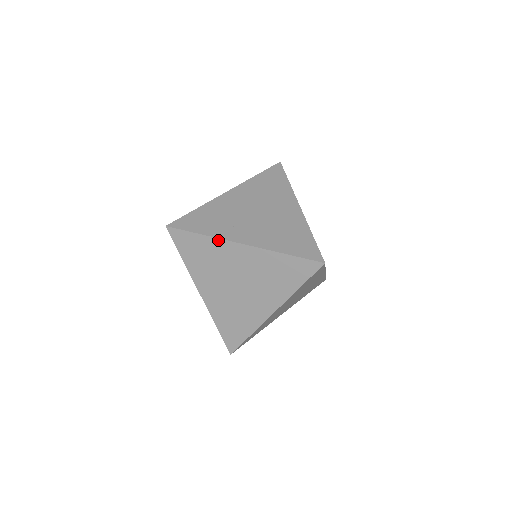
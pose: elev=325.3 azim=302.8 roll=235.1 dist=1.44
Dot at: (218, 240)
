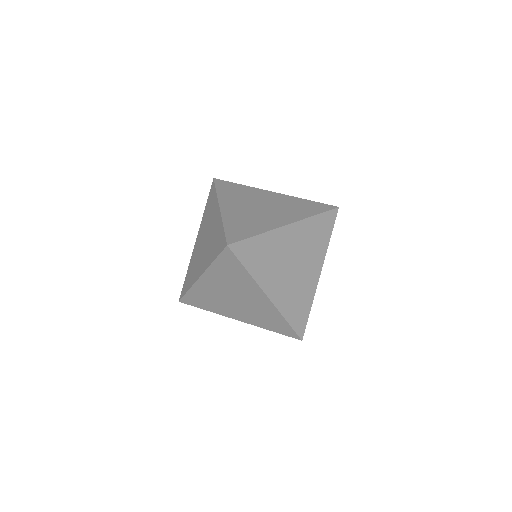
Dot at: (271, 232)
